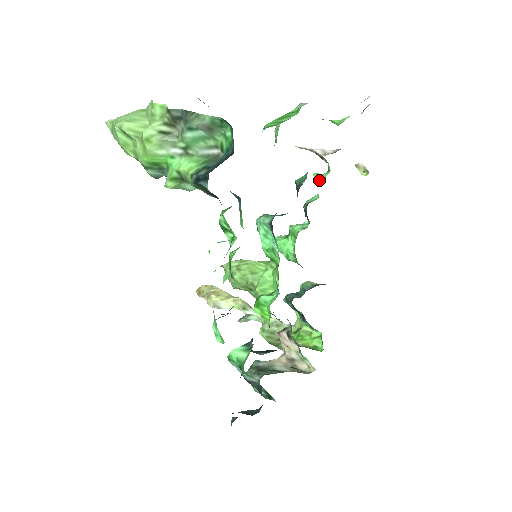
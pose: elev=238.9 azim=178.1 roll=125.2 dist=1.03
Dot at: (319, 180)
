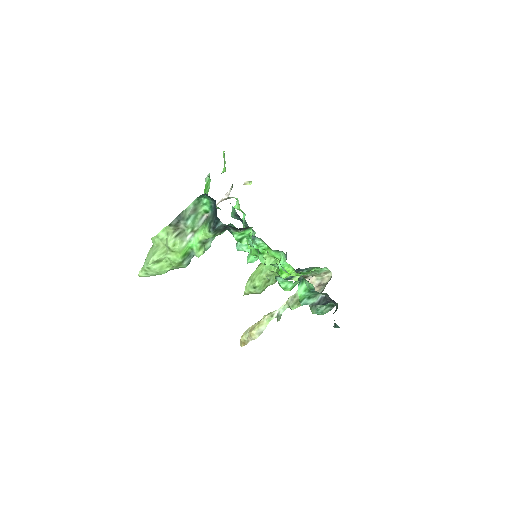
Dot at: (237, 208)
